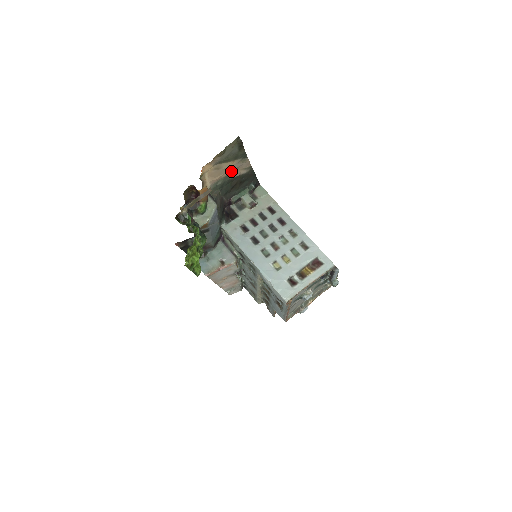
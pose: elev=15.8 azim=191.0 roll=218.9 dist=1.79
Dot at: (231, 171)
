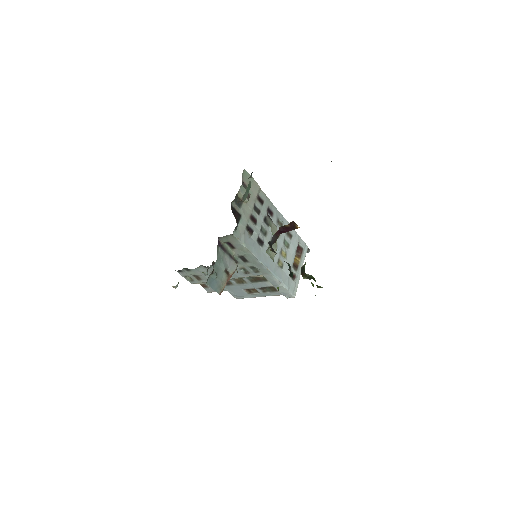
Dot at: occluded
